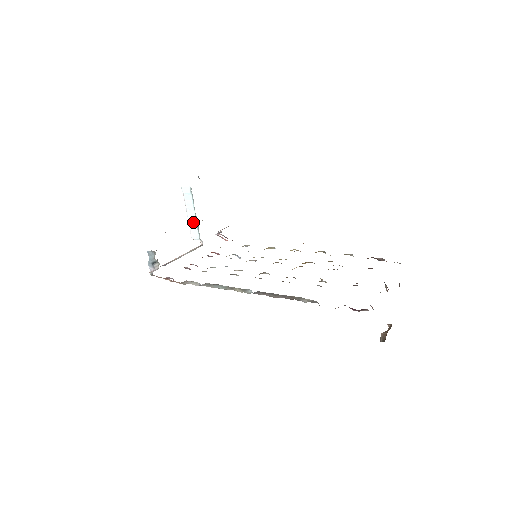
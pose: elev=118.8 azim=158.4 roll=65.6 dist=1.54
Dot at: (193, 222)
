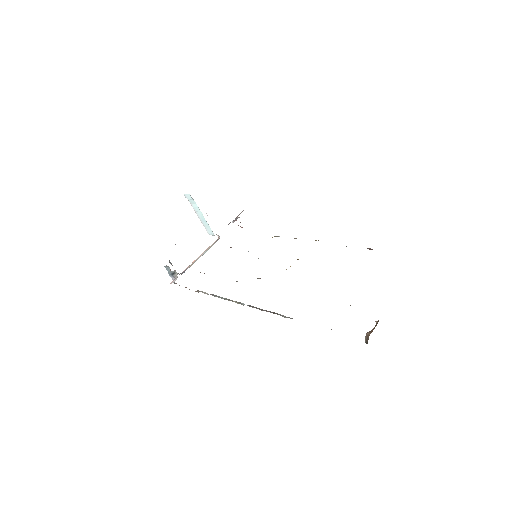
Dot at: (204, 221)
